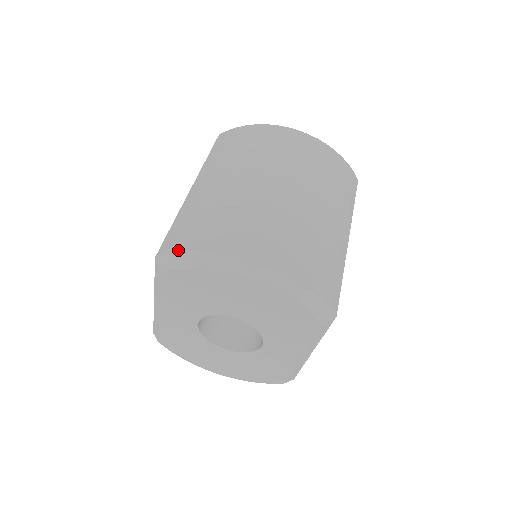
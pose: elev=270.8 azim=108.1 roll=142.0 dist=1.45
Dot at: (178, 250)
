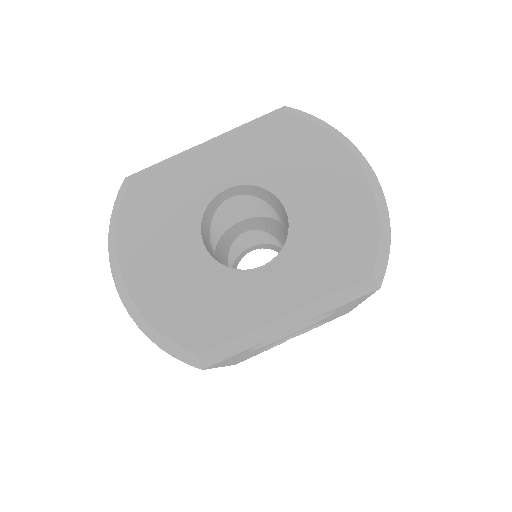
Dot at: (315, 117)
